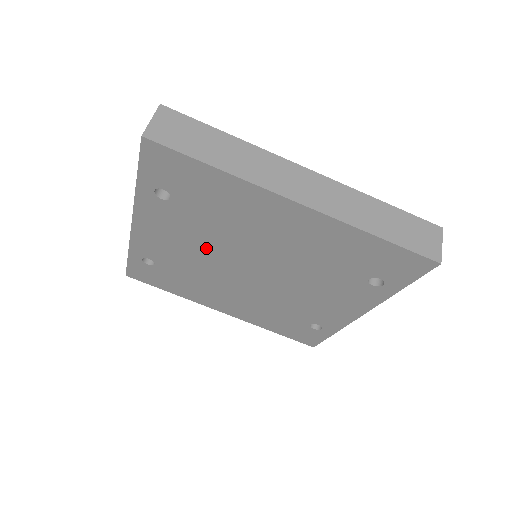
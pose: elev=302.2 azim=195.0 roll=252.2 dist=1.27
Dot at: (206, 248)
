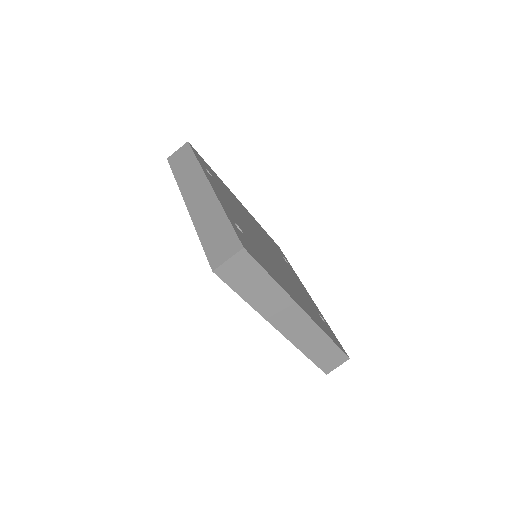
Dot at: occluded
